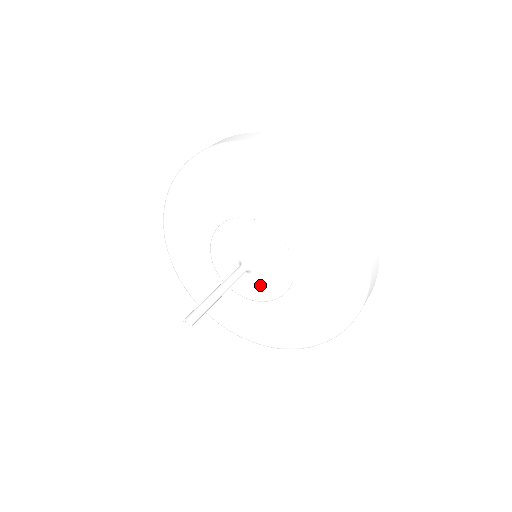
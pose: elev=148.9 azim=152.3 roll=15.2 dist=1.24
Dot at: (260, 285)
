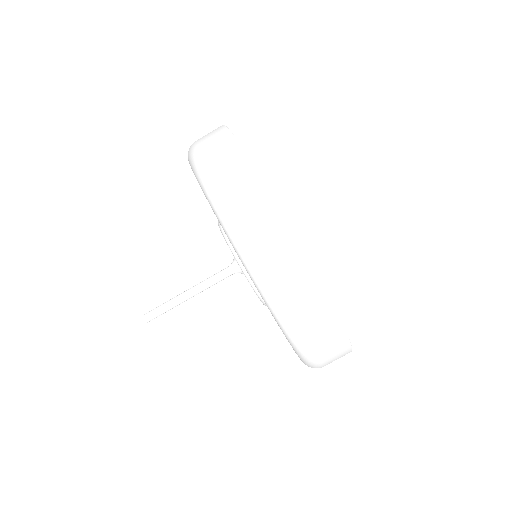
Dot at: occluded
